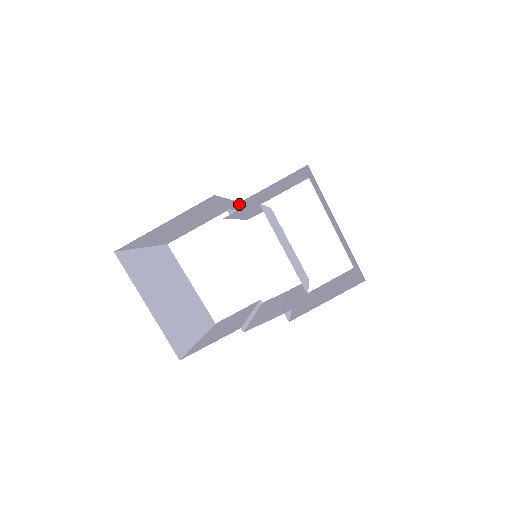
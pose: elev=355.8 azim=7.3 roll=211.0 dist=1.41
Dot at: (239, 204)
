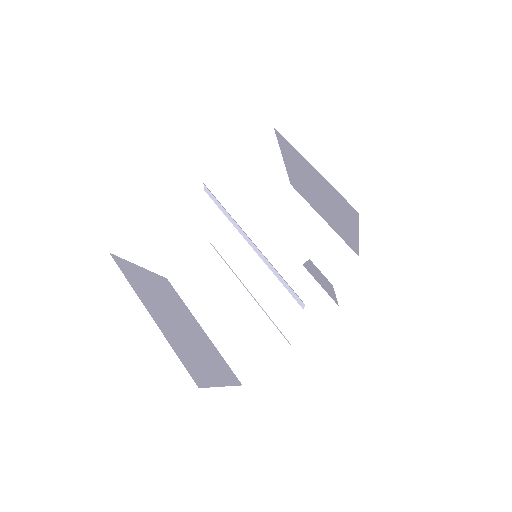
Dot at: occluded
